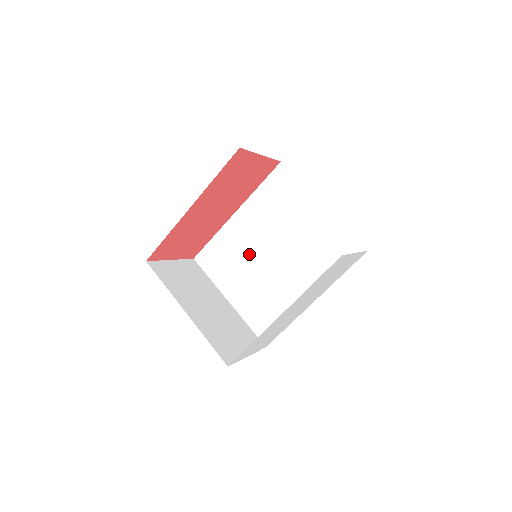
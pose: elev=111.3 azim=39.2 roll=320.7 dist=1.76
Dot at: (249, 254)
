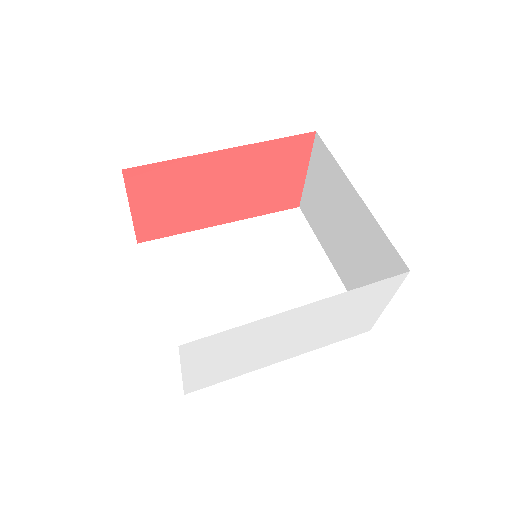
Dot at: (219, 271)
